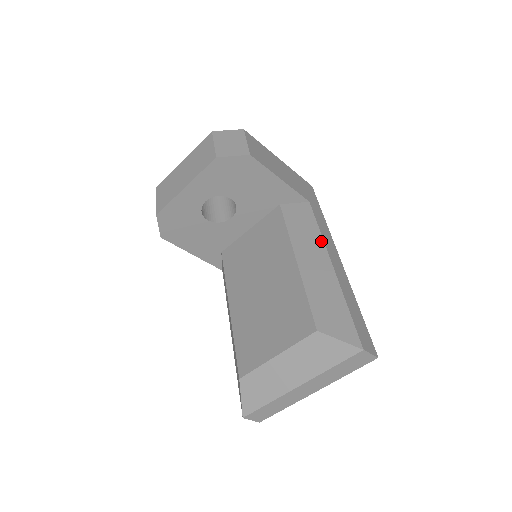
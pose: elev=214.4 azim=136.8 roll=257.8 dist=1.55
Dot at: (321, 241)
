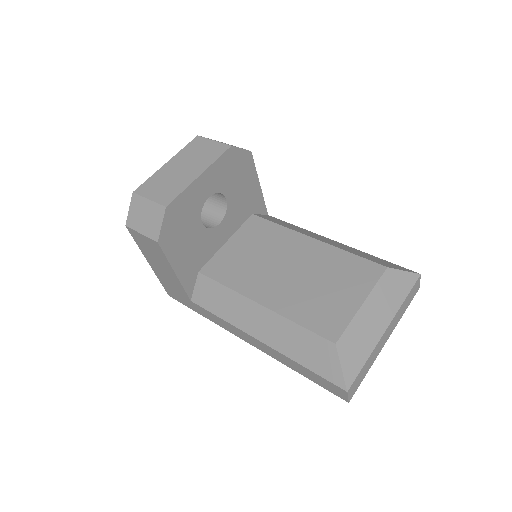
Dot at: (310, 232)
